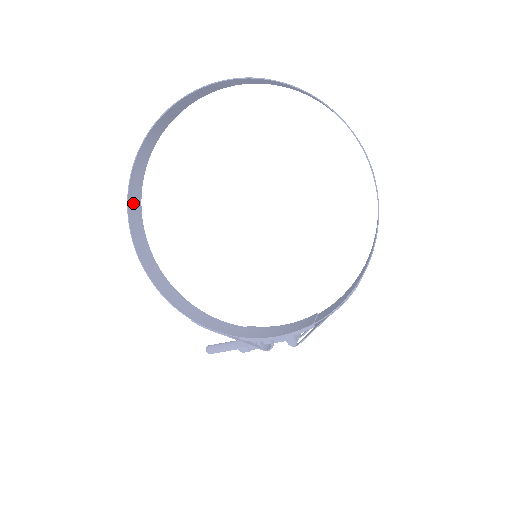
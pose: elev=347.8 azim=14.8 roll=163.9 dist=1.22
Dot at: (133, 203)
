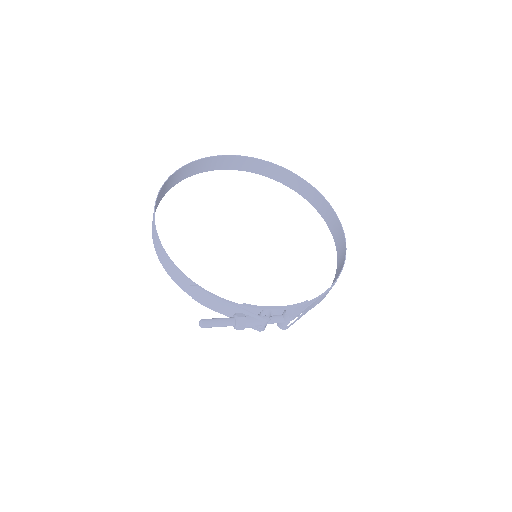
Dot at: (157, 201)
